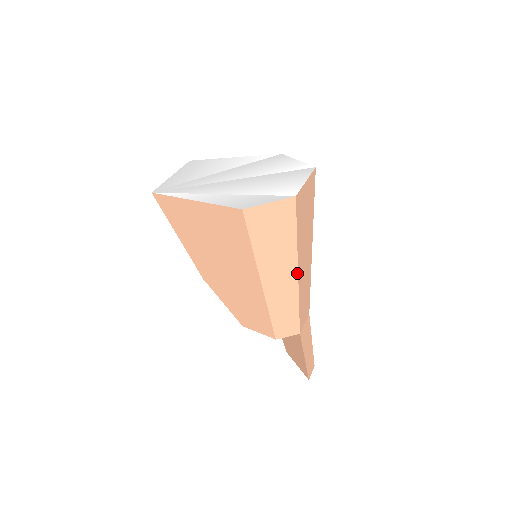
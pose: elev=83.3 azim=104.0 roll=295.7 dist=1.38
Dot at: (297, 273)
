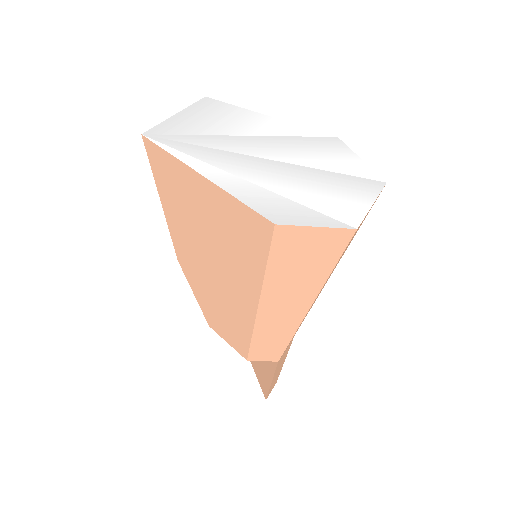
Dot at: (308, 308)
